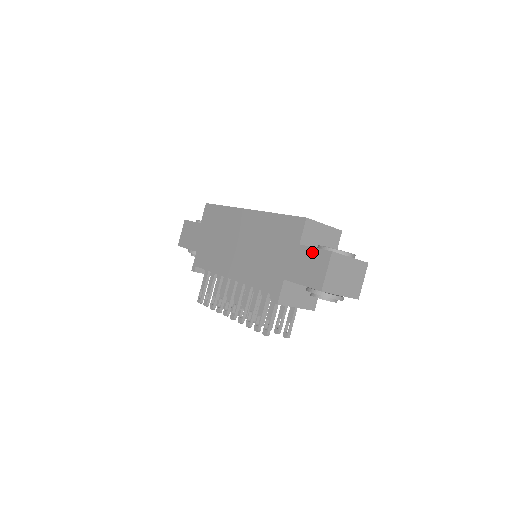
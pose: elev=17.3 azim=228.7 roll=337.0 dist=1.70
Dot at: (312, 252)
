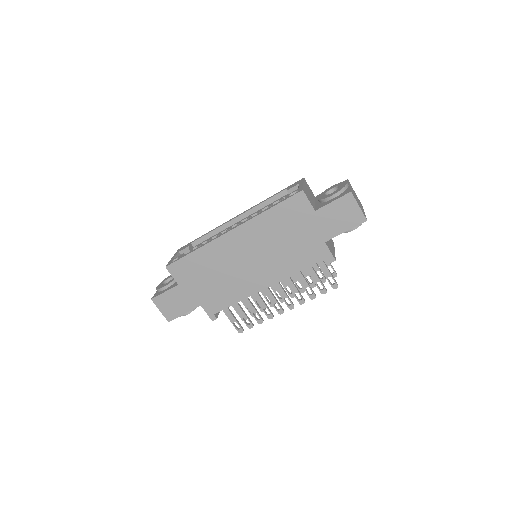
Dot at: (333, 206)
